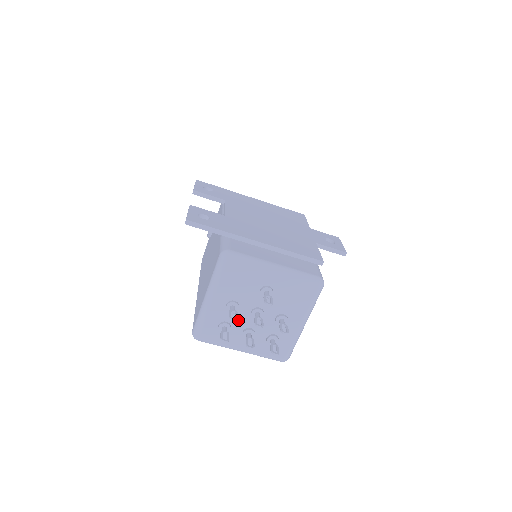
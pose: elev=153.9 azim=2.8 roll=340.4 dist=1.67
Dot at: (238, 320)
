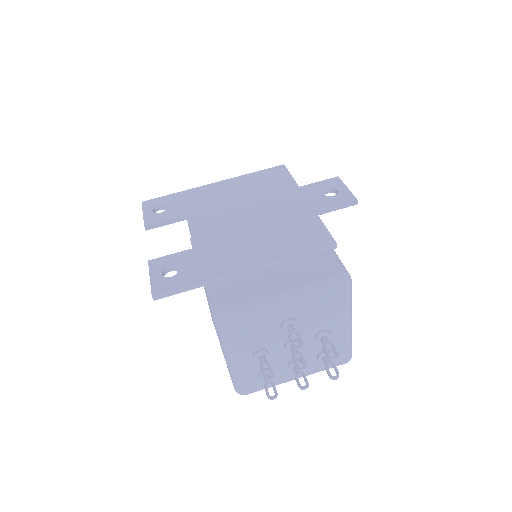
Dot at: (275, 360)
